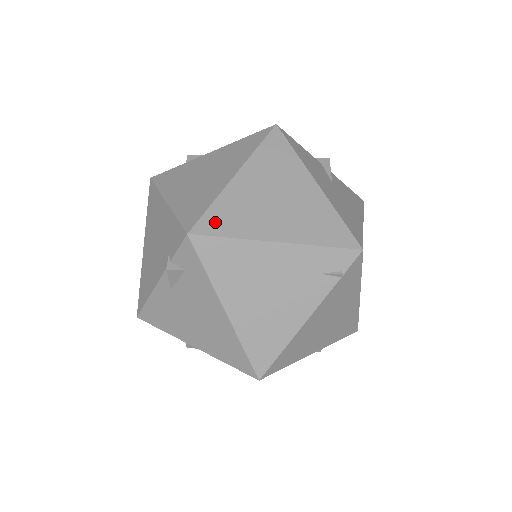
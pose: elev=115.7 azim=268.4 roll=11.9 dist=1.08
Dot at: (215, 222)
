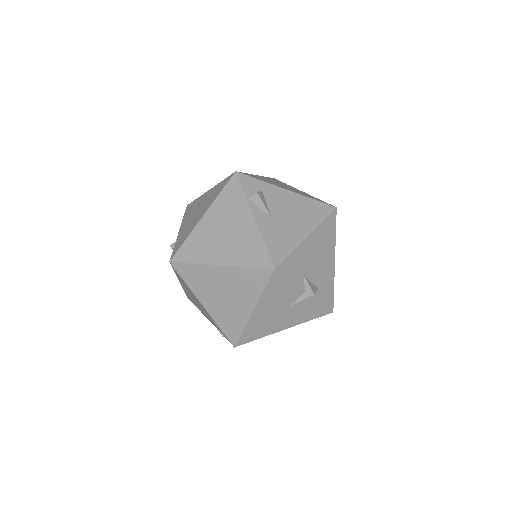
Dot at: (186, 271)
